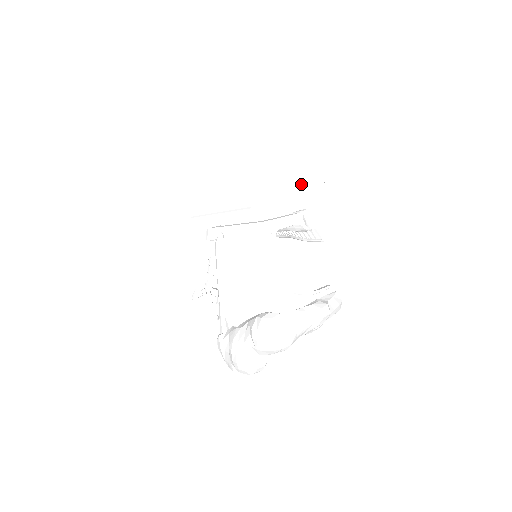
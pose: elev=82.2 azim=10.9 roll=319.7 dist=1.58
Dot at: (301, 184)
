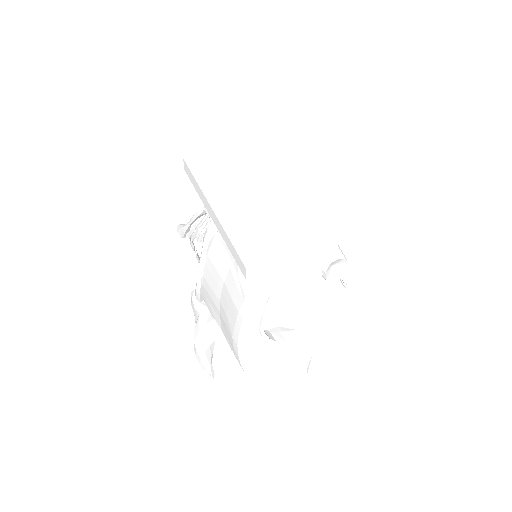
Dot at: (346, 231)
